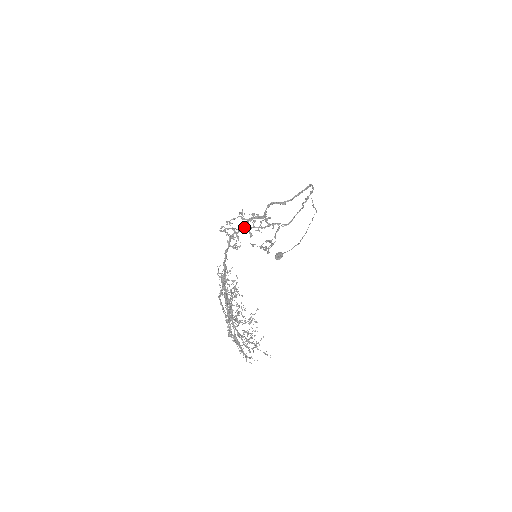
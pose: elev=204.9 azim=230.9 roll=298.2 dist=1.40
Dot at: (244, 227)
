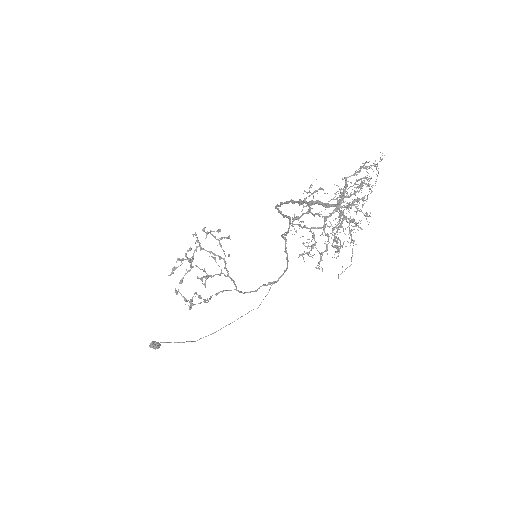
Dot at: (285, 215)
